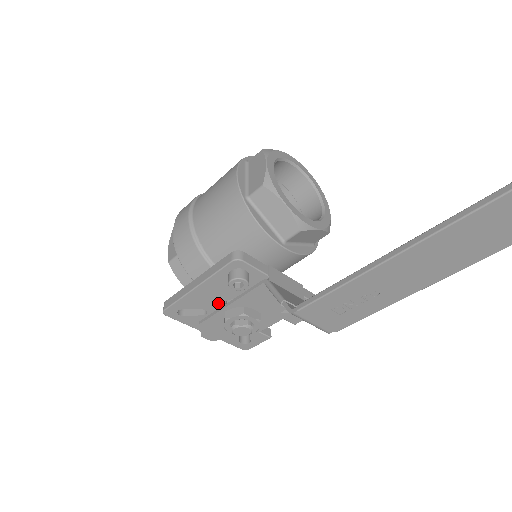
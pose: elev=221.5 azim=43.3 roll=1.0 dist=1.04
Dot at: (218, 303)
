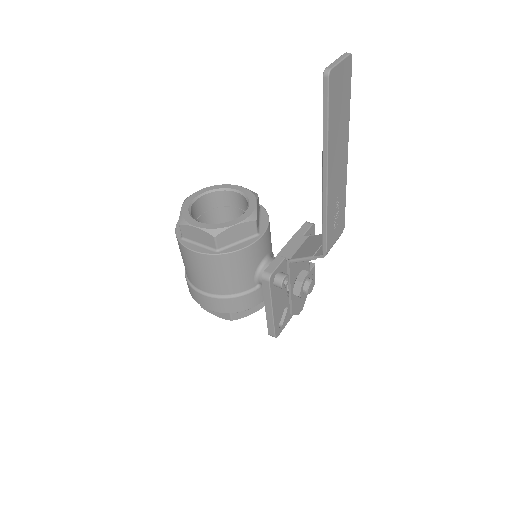
Dot at: (285, 297)
